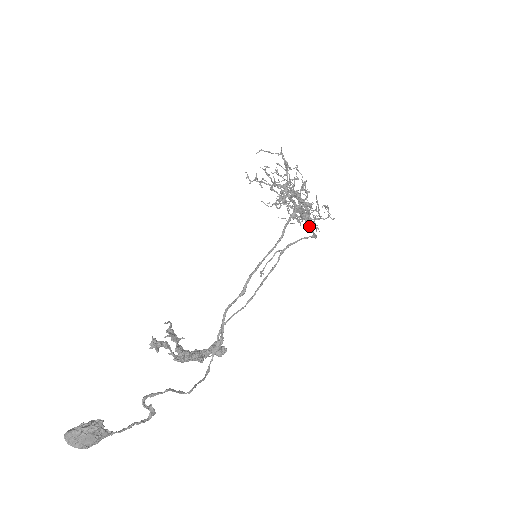
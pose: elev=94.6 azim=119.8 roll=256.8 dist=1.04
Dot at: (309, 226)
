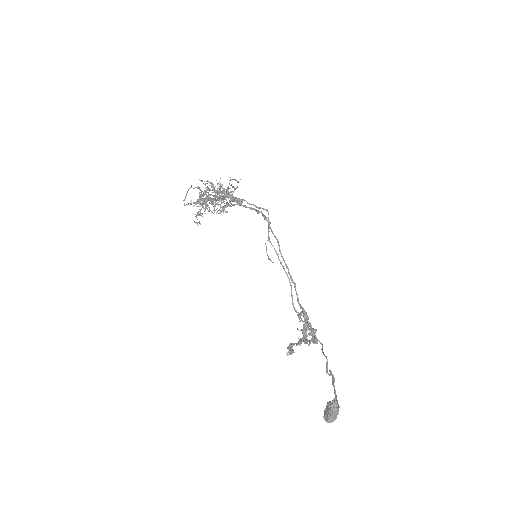
Dot at: (242, 202)
